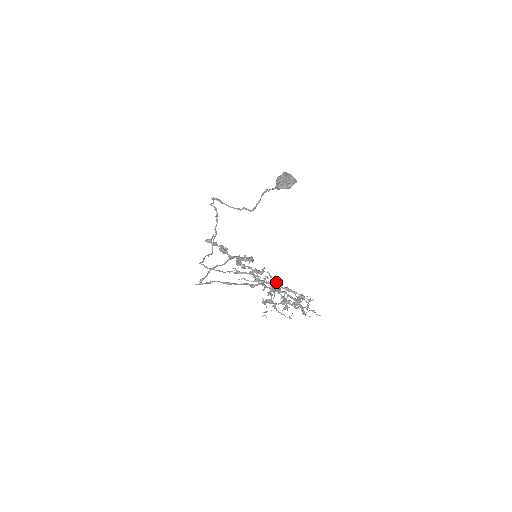
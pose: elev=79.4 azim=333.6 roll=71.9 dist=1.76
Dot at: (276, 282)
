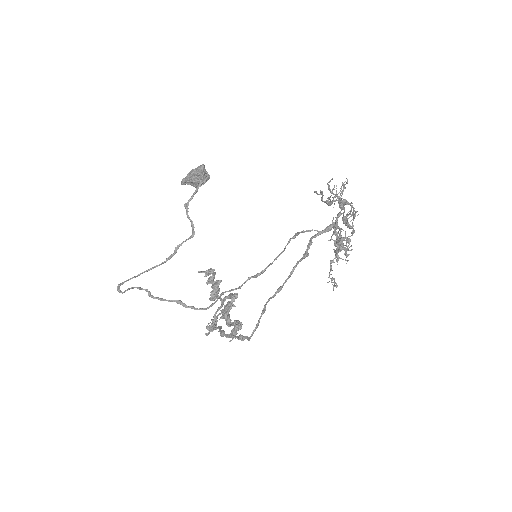
Dot at: occluded
